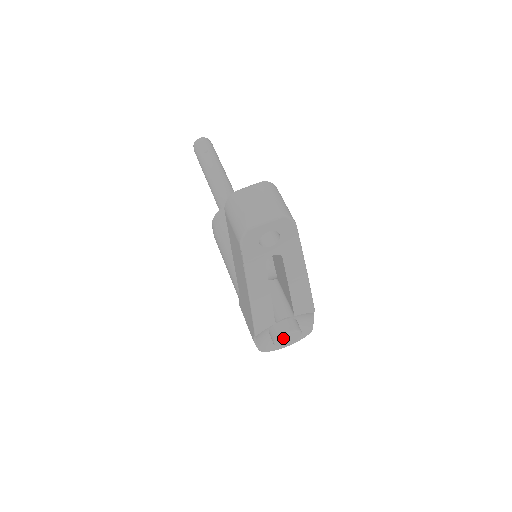
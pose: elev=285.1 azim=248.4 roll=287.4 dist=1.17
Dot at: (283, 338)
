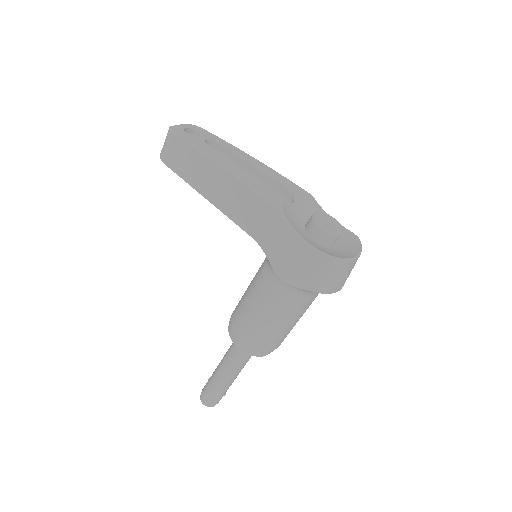
Dot at: (319, 219)
